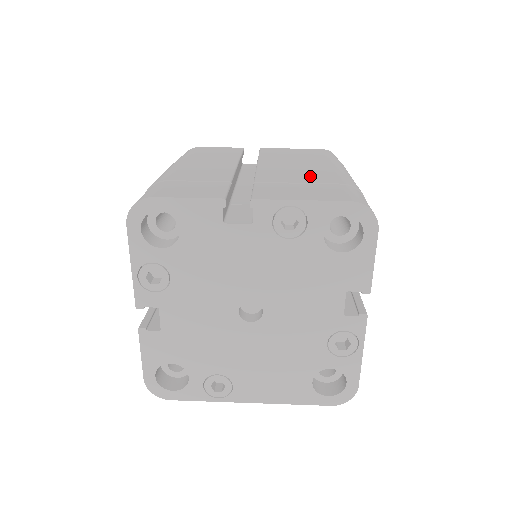
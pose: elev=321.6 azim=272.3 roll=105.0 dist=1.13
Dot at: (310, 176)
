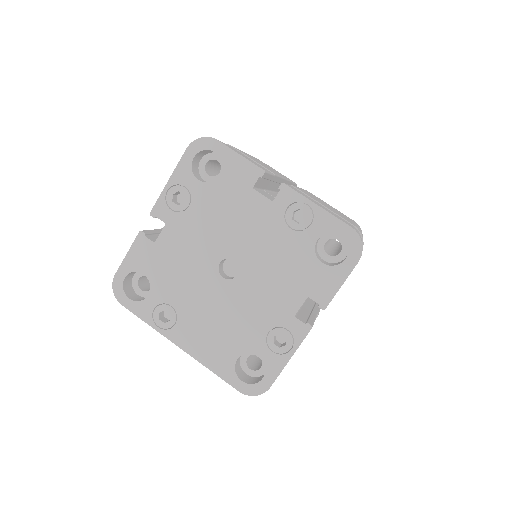
Dot at: occluded
